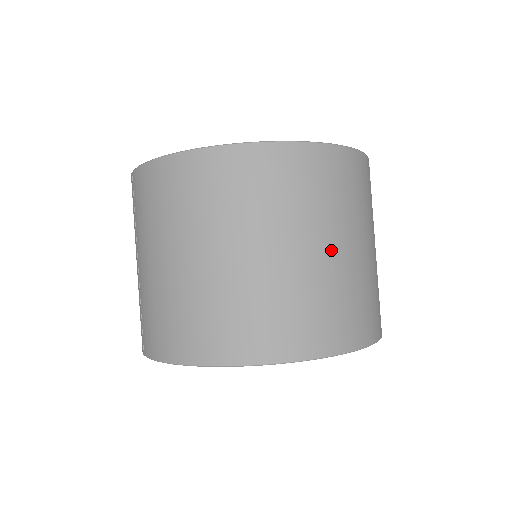
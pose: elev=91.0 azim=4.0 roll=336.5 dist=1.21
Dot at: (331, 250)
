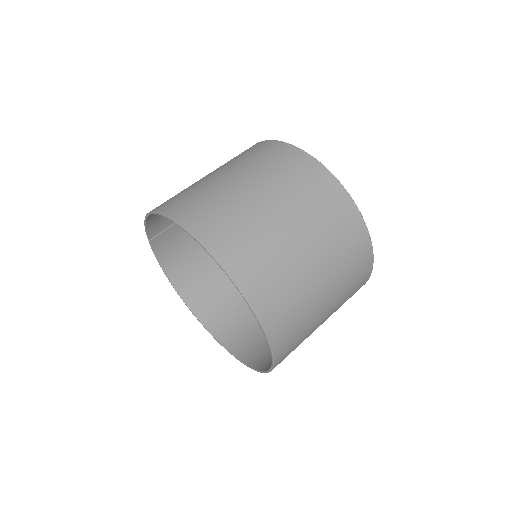
Dot at: (263, 200)
